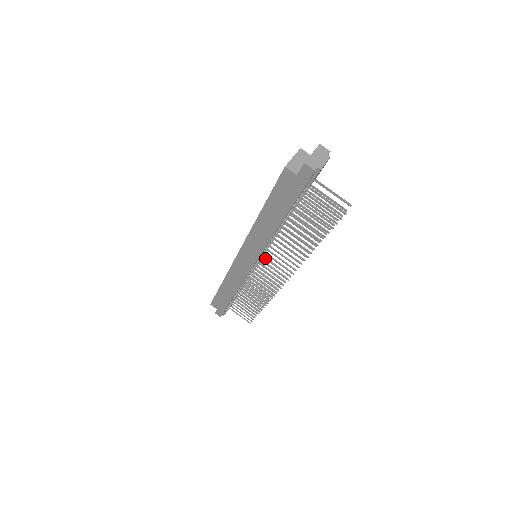
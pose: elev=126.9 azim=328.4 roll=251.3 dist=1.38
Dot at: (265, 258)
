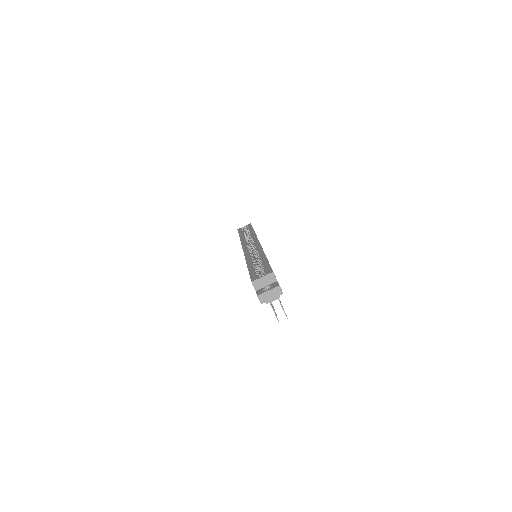
Dot at: occluded
